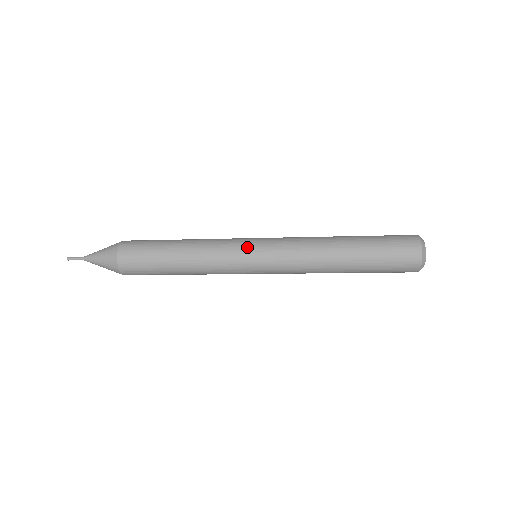
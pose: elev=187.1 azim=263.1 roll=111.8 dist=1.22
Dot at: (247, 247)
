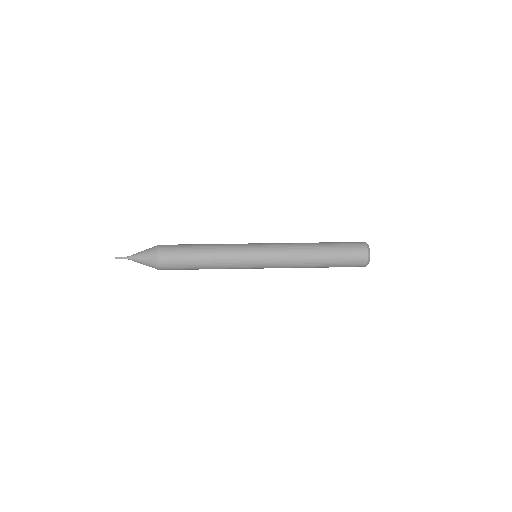
Dot at: (252, 263)
